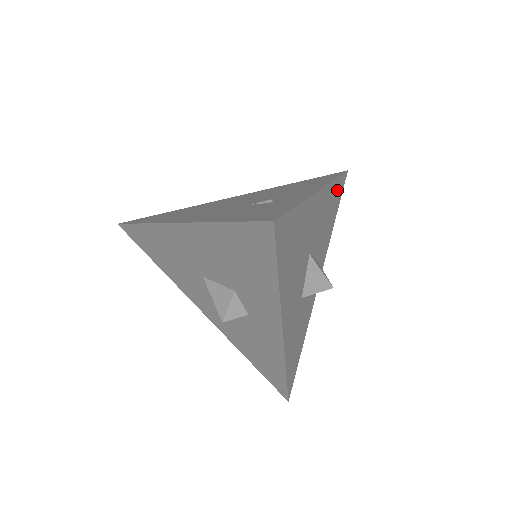
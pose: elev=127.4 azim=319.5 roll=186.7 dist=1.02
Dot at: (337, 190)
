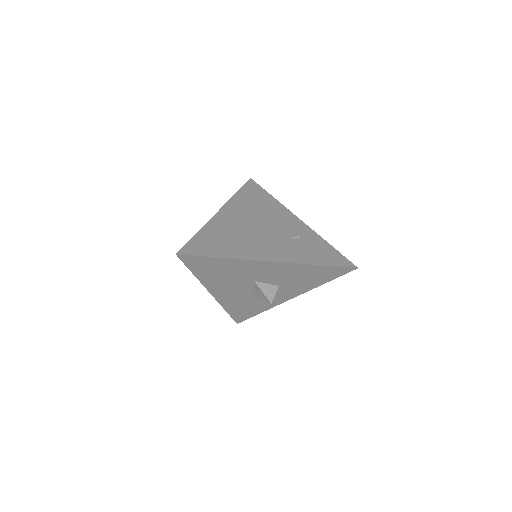
Dot at: occluded
